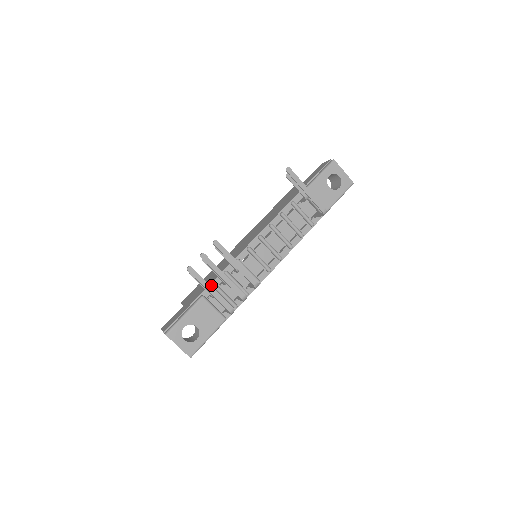
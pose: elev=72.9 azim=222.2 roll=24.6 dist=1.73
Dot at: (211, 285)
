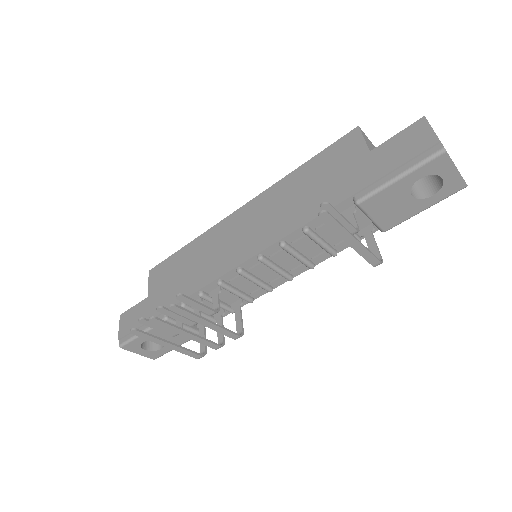
Dot at: (179, 304)
